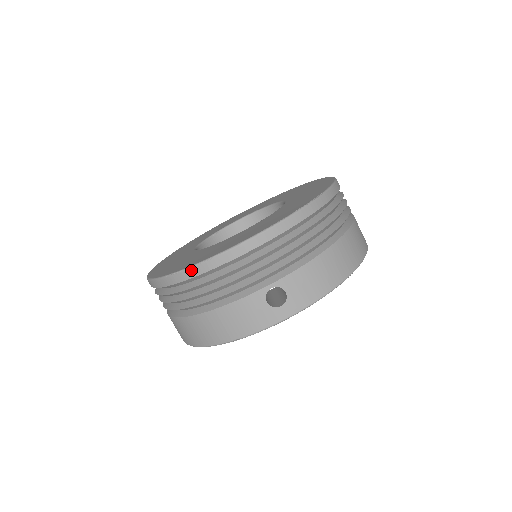
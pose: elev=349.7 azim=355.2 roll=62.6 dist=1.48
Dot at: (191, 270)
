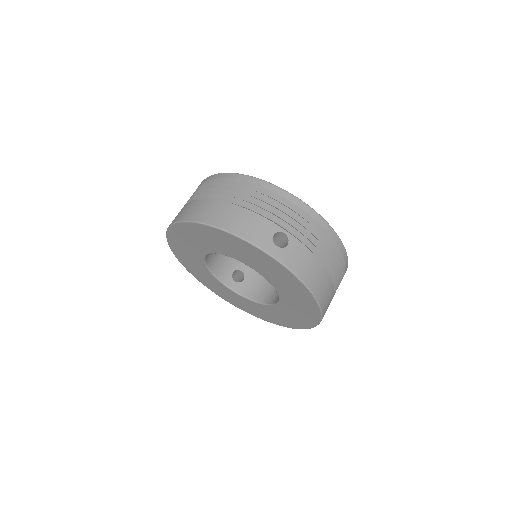
Dot at: (259, 180)
